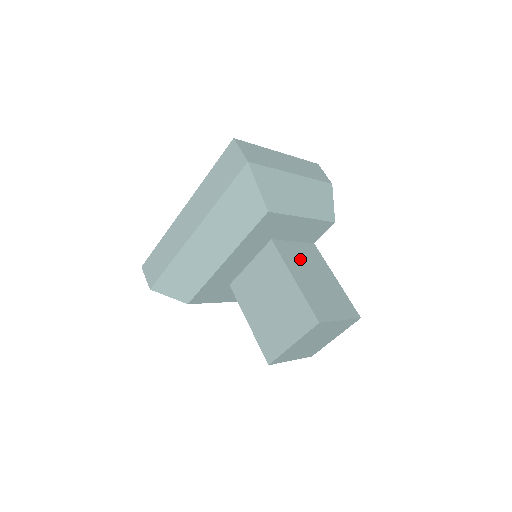
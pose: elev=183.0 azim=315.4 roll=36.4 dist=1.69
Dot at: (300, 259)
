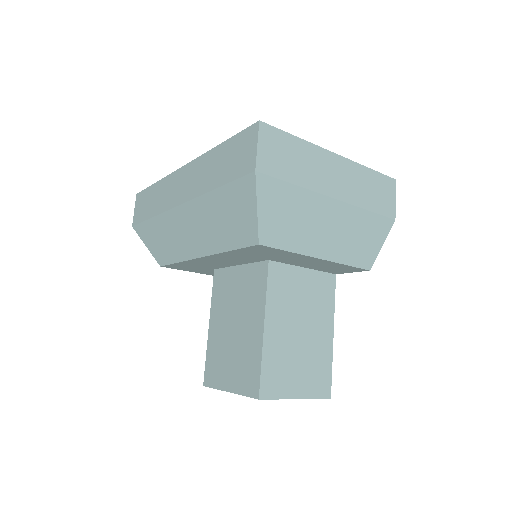
Dot at: (295, 297)
